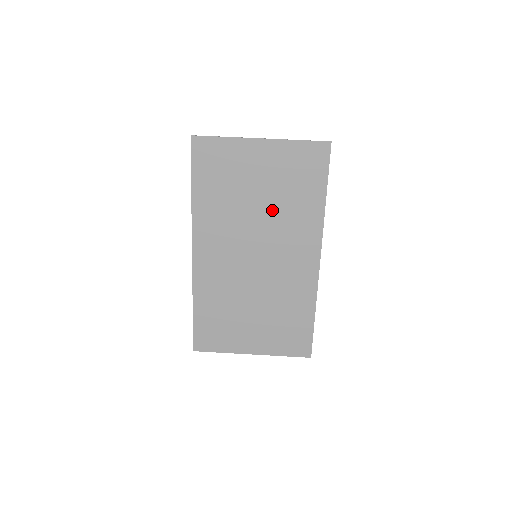
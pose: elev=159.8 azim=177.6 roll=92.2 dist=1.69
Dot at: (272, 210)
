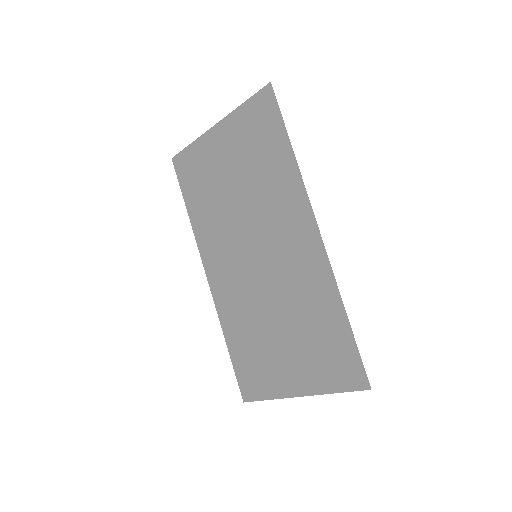
Dot at: (250, 193)
